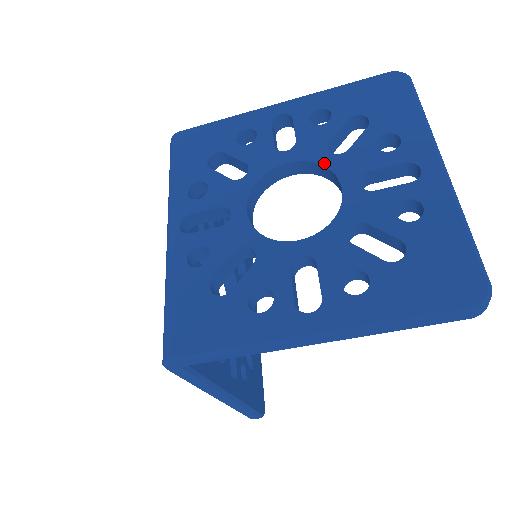
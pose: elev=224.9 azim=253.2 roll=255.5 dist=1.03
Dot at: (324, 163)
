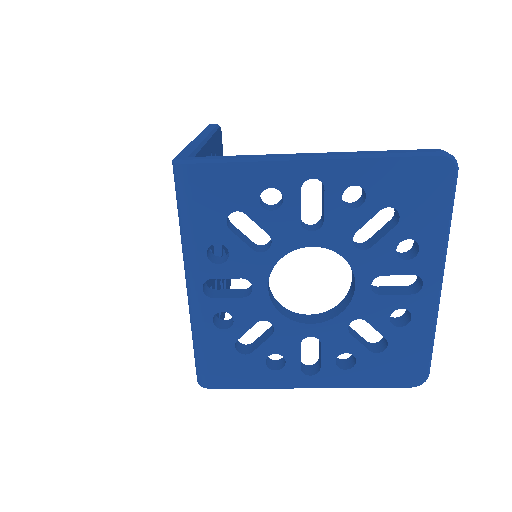
Dot at: (346, 257)
